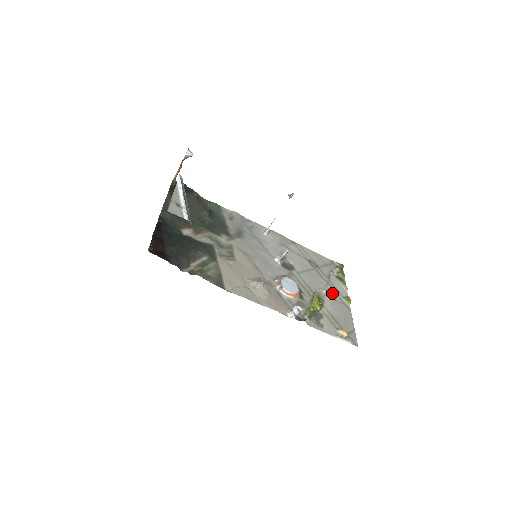
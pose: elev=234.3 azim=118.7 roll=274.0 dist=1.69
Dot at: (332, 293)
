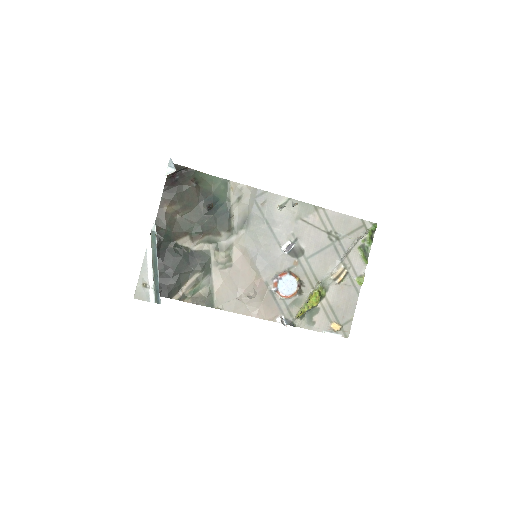
Dot at: (341, 278)
